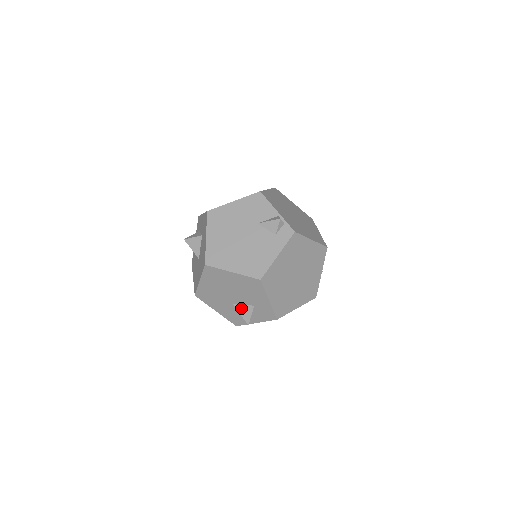
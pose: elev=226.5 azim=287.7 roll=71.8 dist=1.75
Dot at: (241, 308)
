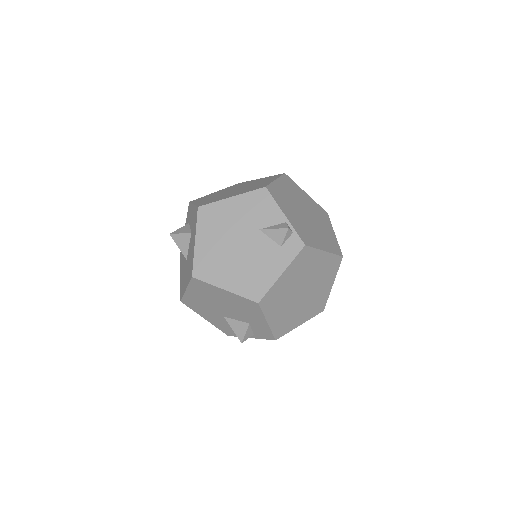
Dot at: (234, 323)
